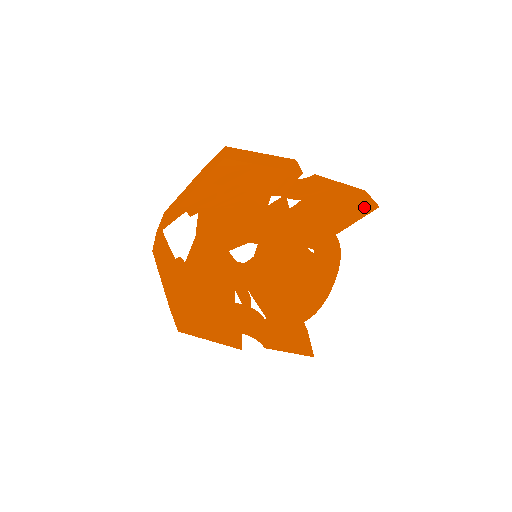
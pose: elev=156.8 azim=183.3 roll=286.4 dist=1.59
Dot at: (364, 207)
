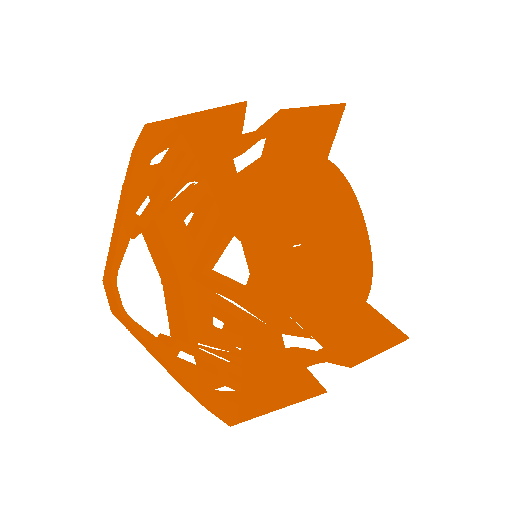
Dot at: (332, 111)
